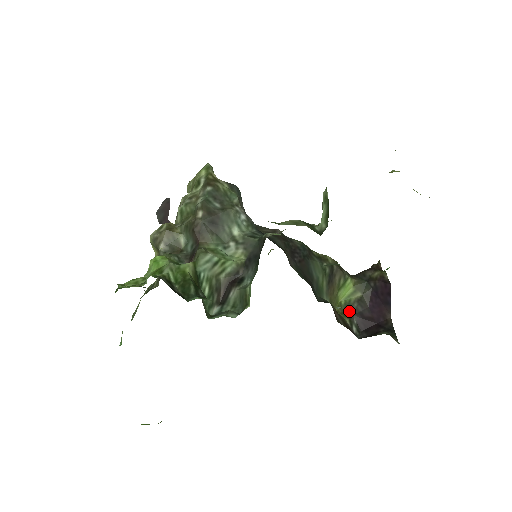
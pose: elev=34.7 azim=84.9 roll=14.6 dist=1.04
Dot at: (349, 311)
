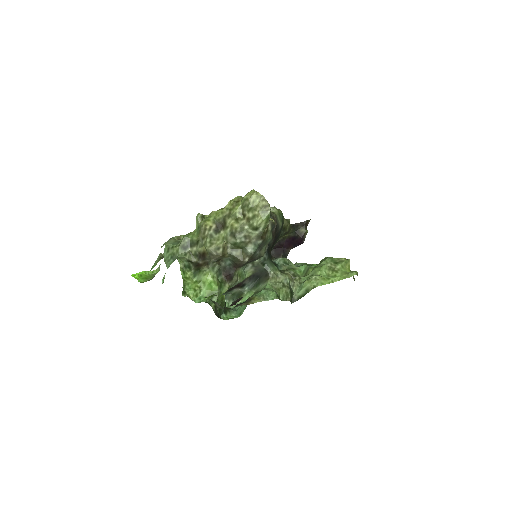
Dot at: occluded
